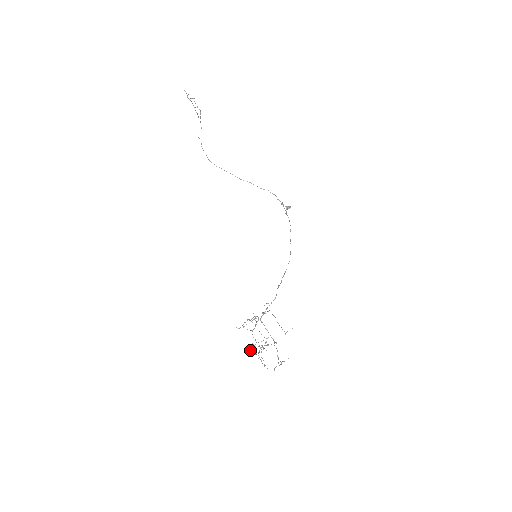
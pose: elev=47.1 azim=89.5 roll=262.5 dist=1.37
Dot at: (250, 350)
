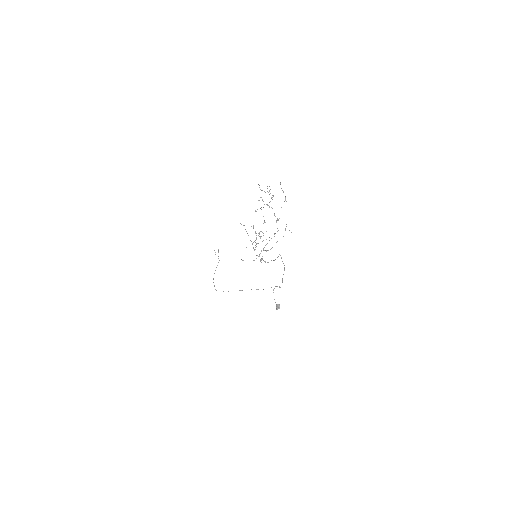
Dot at: (255, 211)
